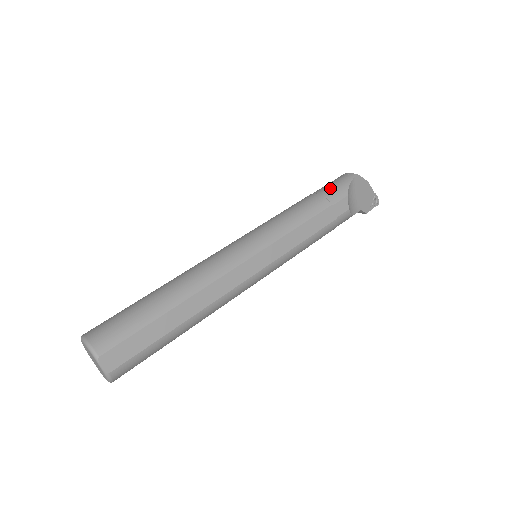
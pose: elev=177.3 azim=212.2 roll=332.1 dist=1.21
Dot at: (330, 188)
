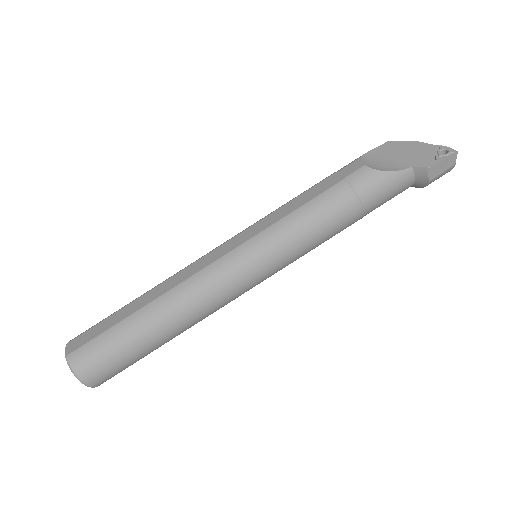
Dot at: occluded
